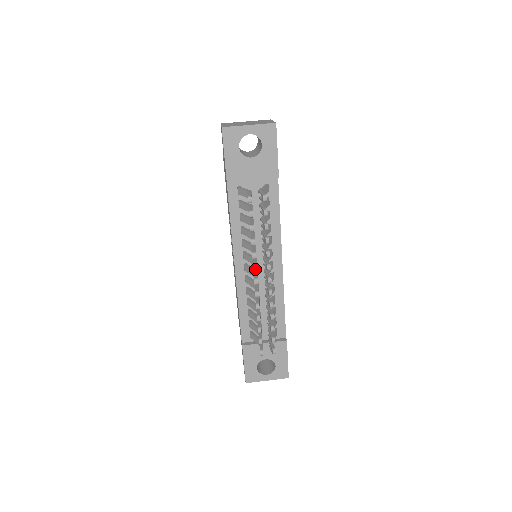
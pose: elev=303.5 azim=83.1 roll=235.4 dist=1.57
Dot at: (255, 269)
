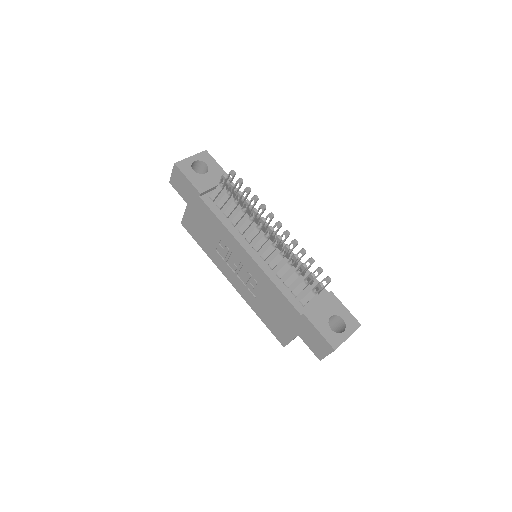
Dot at: (263, 219)
